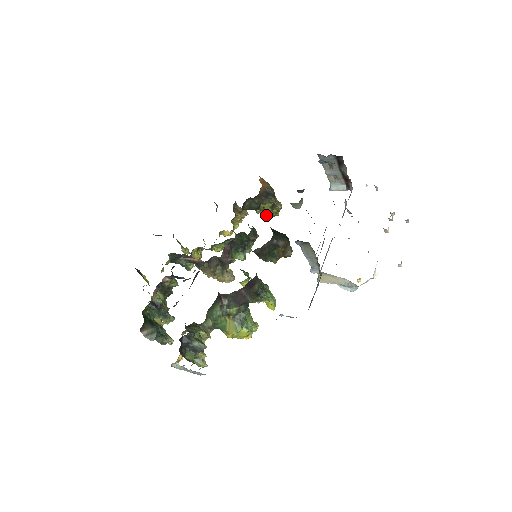
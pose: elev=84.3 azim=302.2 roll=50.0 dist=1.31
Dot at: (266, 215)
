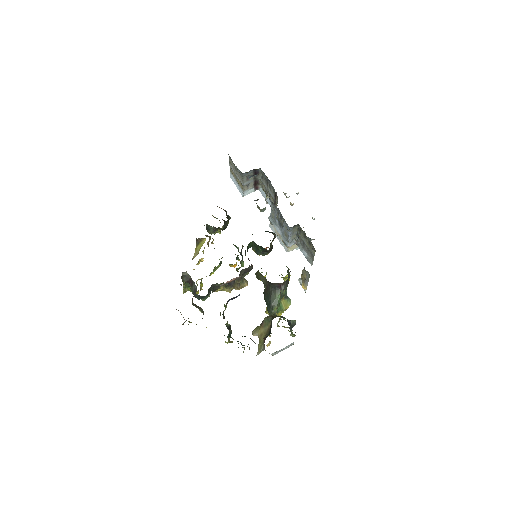
Dot at: (219, 233)
